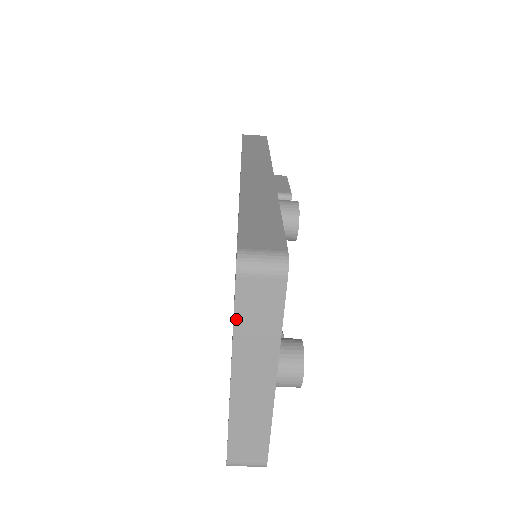
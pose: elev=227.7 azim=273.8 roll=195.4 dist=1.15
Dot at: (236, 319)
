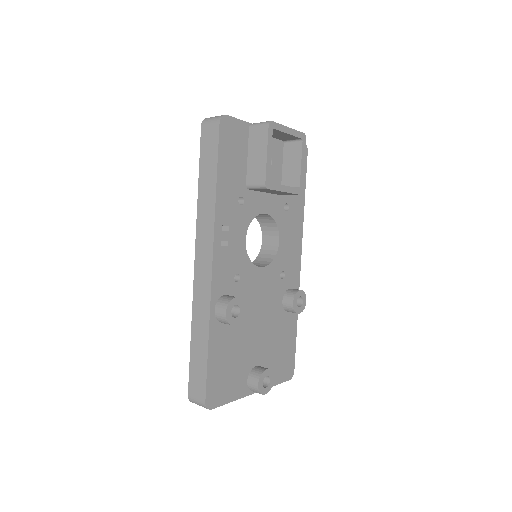
Dot at: occluded
